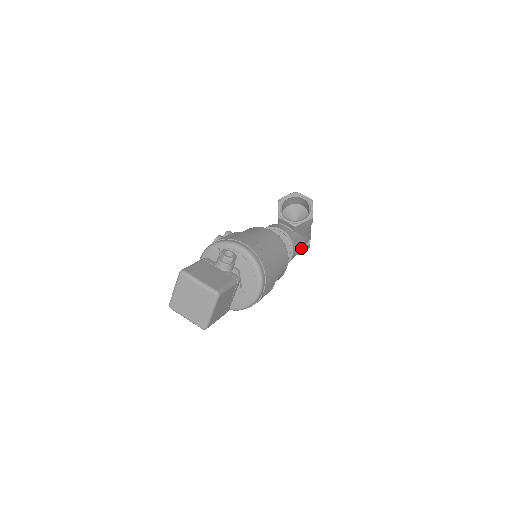
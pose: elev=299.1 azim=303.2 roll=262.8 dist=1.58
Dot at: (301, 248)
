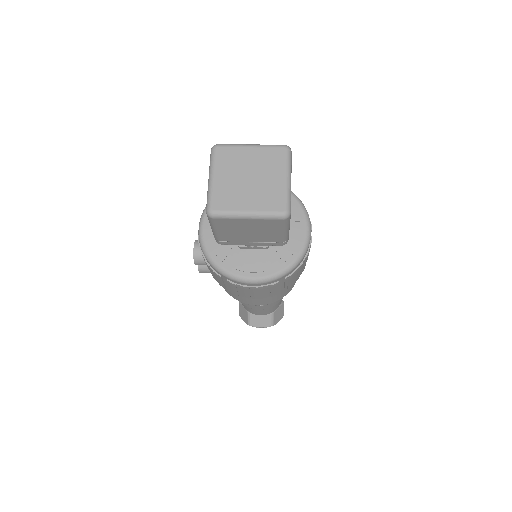
Dot at: (280, 301)
